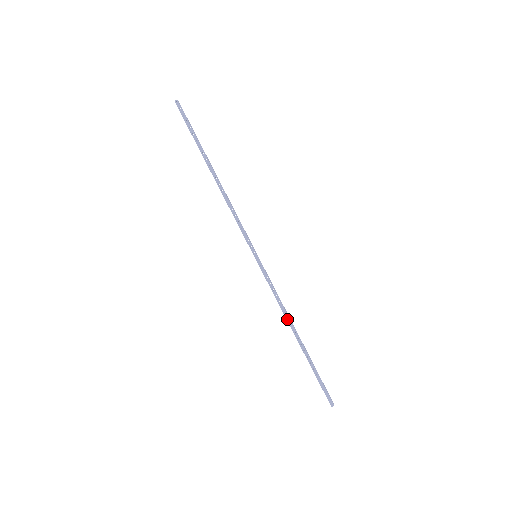
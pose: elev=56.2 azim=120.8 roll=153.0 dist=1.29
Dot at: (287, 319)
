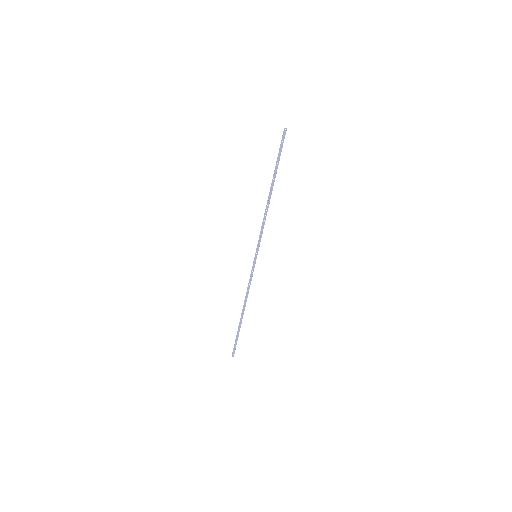
Dot at: (245, 300)
